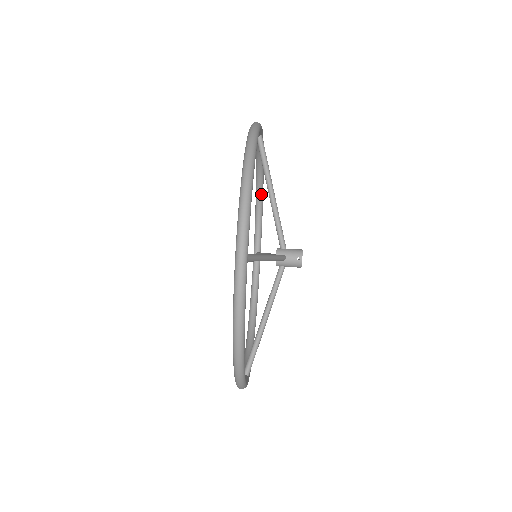
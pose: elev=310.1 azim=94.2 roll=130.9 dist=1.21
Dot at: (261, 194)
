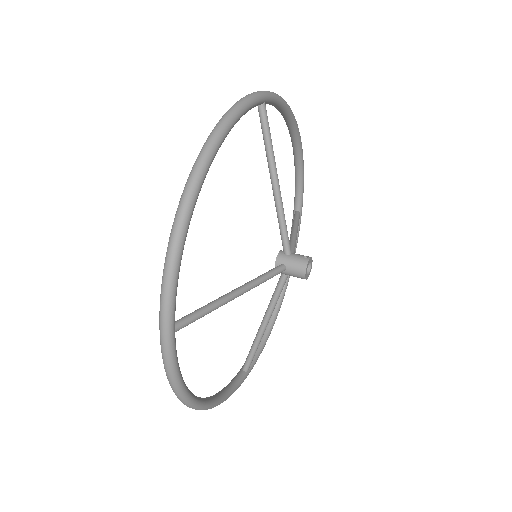
Dot at: (276, 310)
